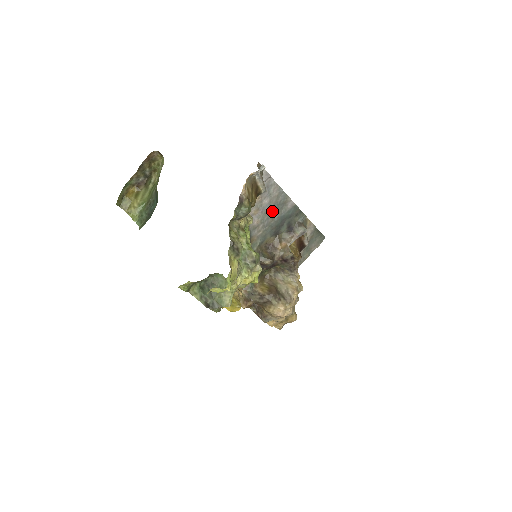
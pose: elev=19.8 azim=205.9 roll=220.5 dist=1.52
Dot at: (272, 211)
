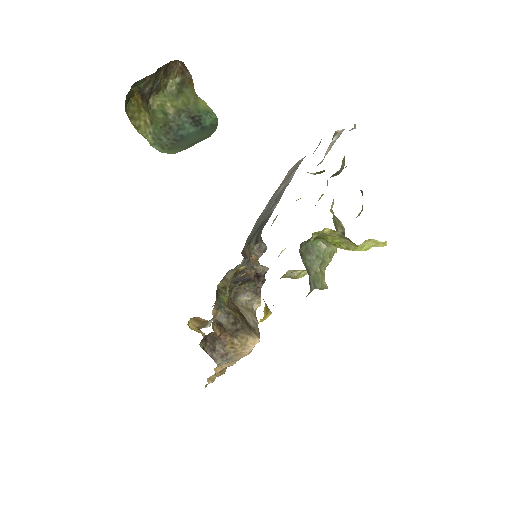
Dot at: (271, 205)
